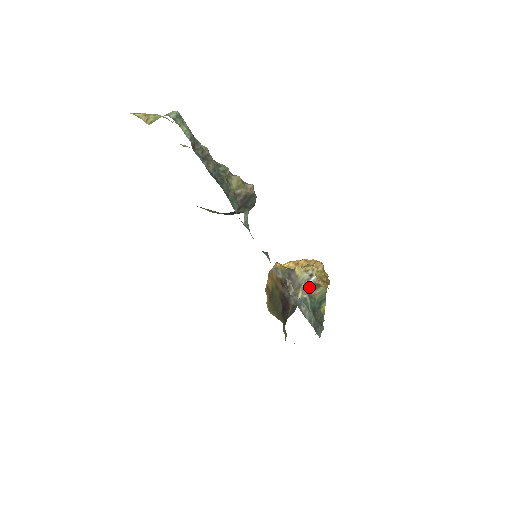
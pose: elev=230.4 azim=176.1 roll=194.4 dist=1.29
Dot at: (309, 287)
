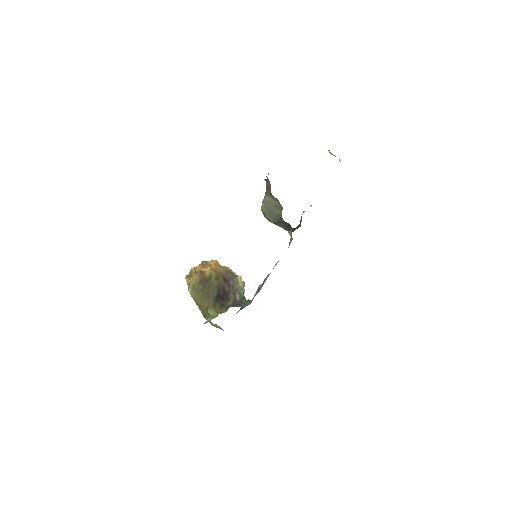
Dot at: (242, 295)
